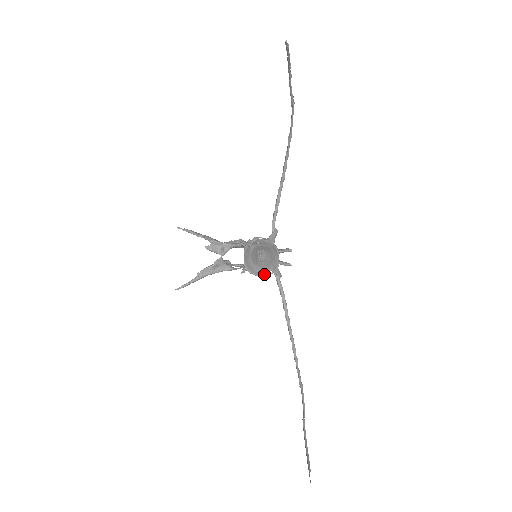
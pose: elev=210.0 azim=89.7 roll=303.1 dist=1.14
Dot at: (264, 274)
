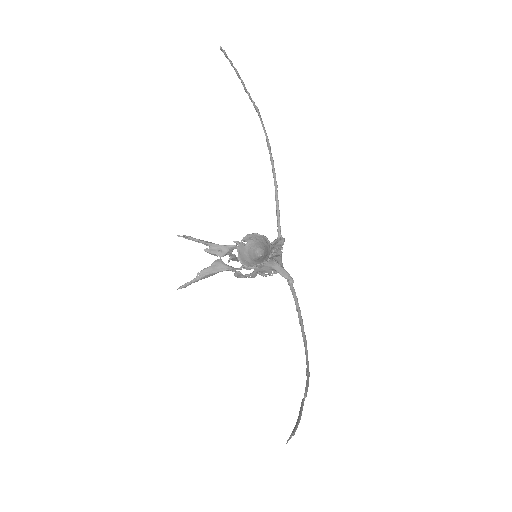
Dot at: (259, 266)
